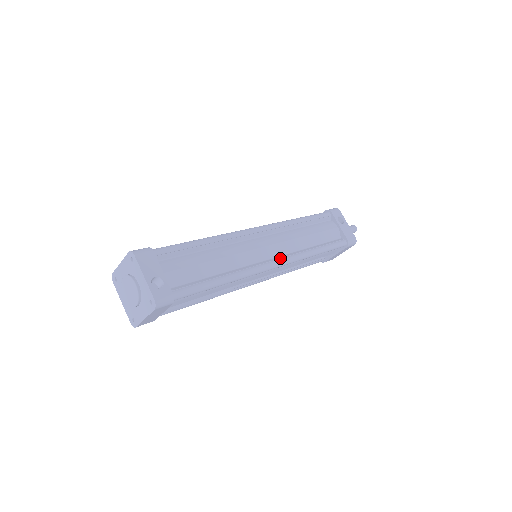
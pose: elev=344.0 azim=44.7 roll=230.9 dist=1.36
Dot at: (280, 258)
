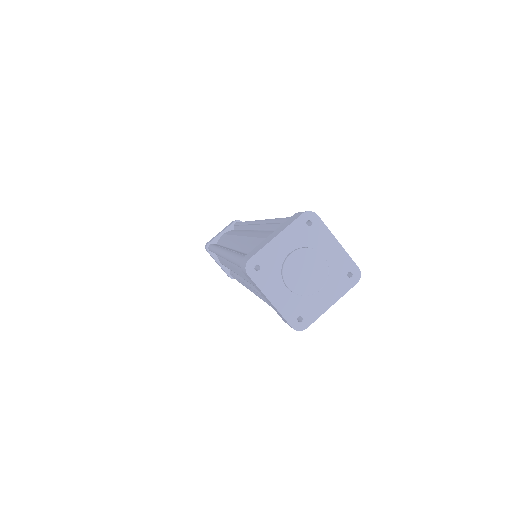
Dot at: occluded
